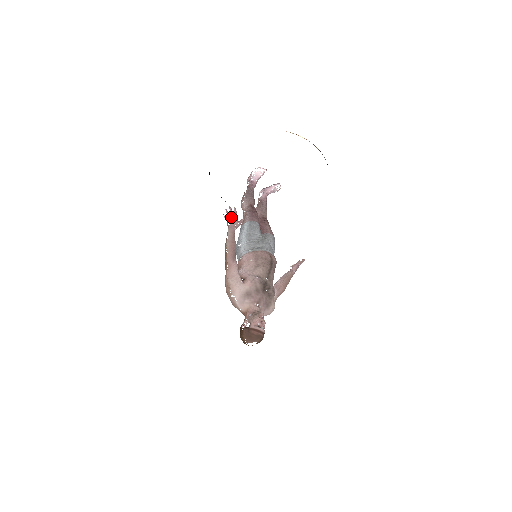
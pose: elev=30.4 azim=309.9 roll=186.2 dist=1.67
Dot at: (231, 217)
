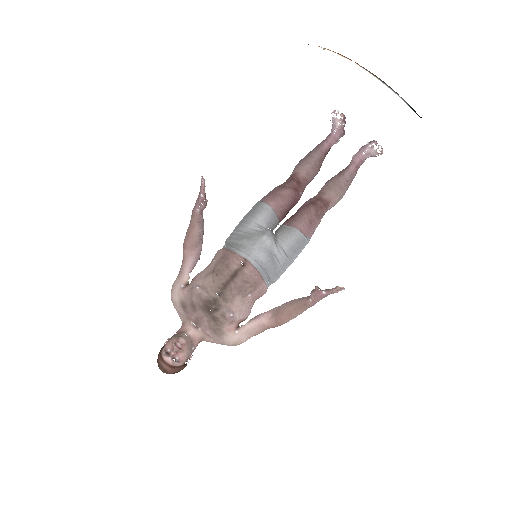
Dot at: (199, 192)
